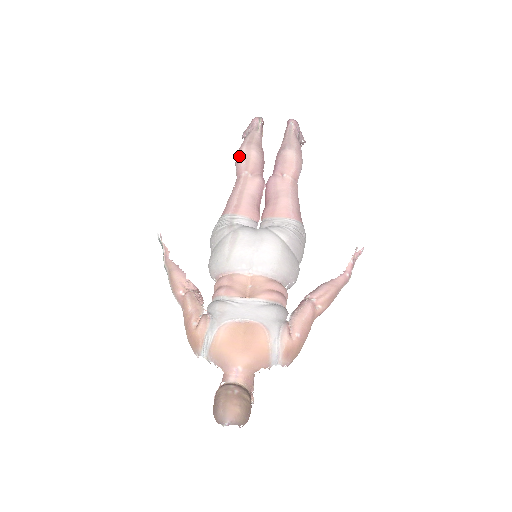
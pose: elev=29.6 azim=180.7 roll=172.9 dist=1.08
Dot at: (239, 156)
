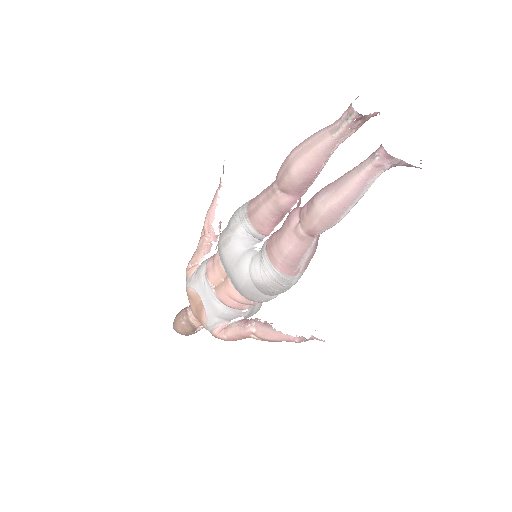
Dot at: (285, 159)
